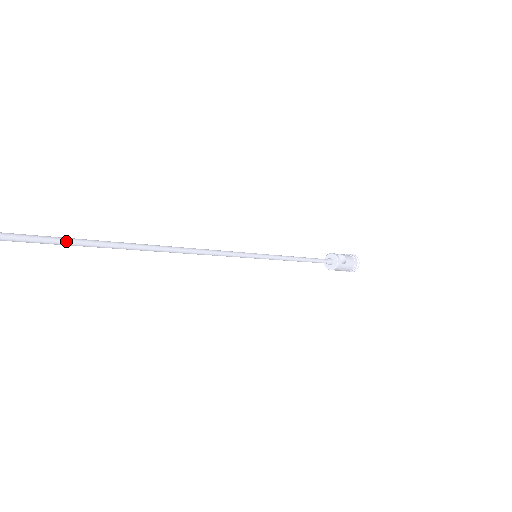
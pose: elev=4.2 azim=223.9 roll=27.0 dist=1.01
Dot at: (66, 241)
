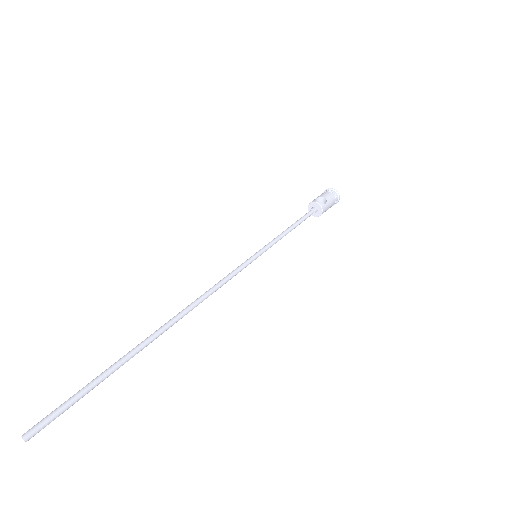
Dot at: (112, 369)
